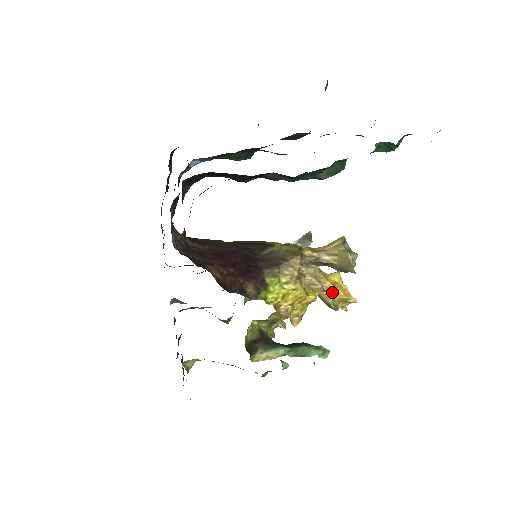
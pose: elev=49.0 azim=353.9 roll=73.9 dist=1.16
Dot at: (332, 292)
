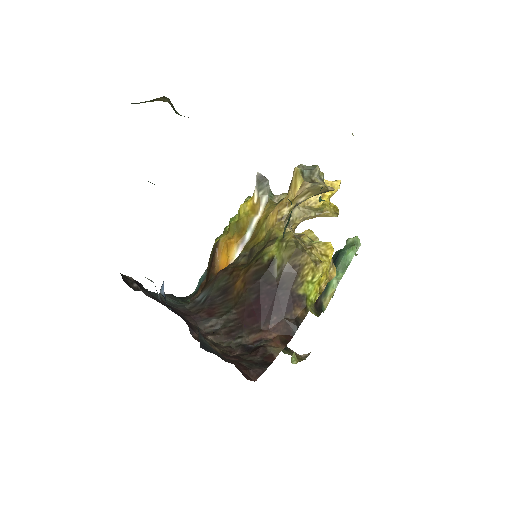
Dot at: (322, 202)
